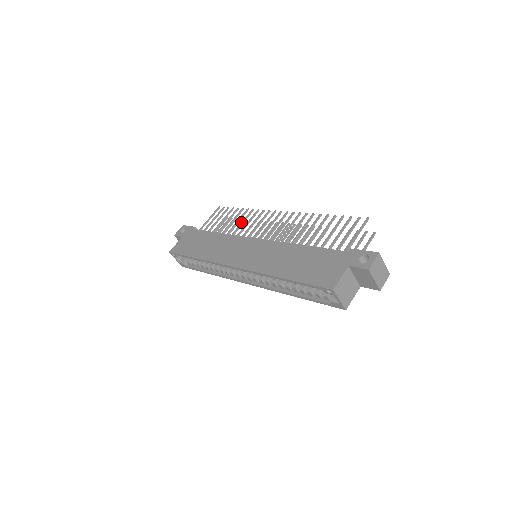
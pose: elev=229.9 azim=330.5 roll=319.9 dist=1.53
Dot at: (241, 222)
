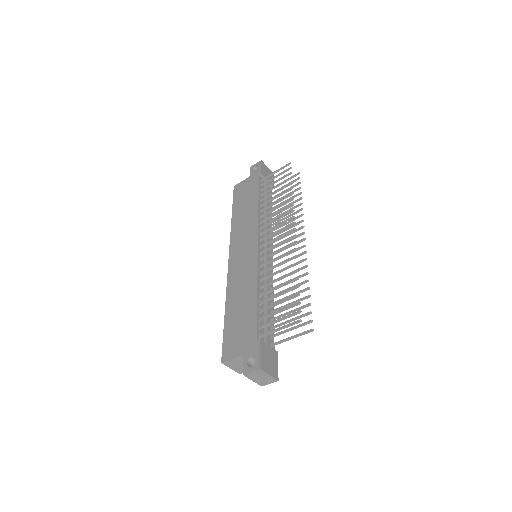
Dot at: (276, 207)
